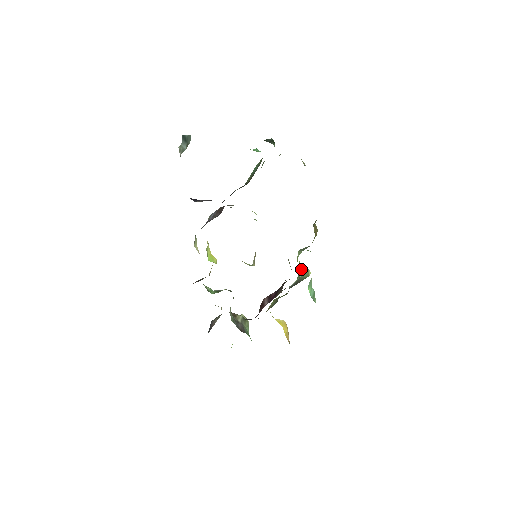
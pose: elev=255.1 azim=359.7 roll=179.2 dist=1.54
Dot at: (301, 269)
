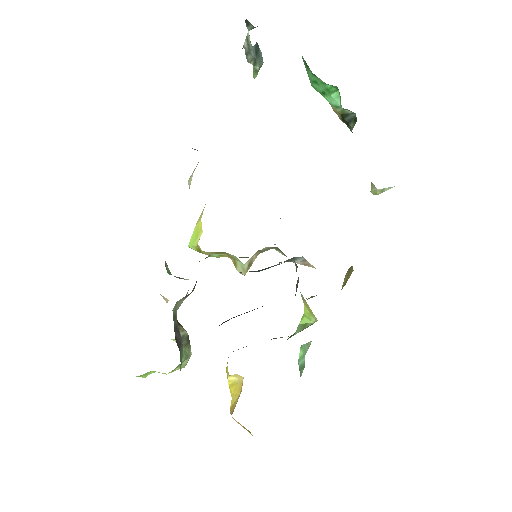
Dot at: (301, 324)
